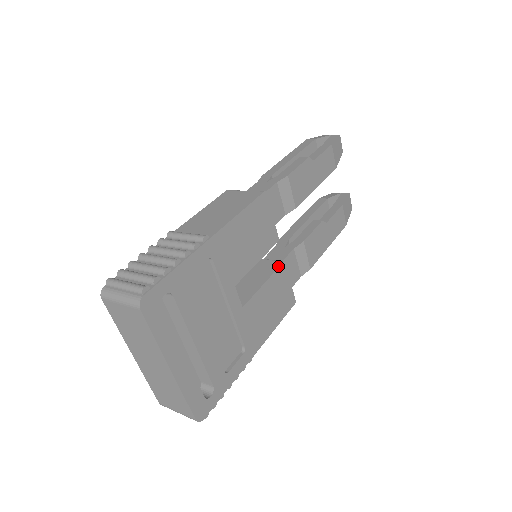
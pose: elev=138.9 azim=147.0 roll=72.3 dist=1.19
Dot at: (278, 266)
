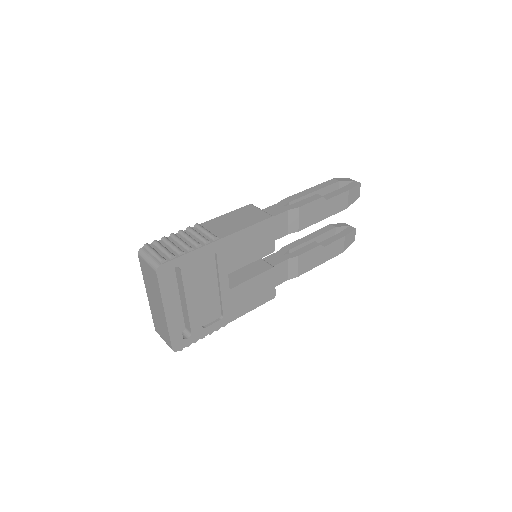
Dot at: (268, 269)
